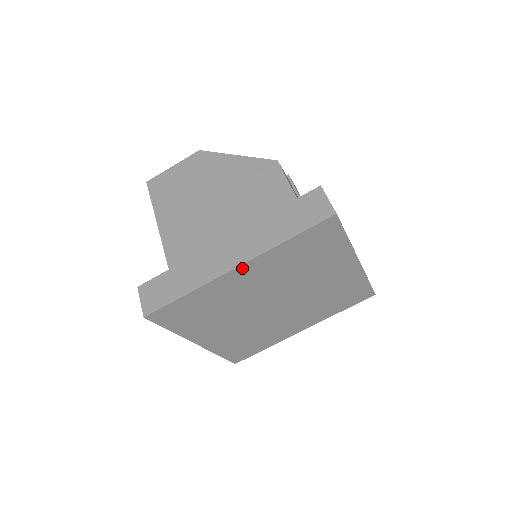
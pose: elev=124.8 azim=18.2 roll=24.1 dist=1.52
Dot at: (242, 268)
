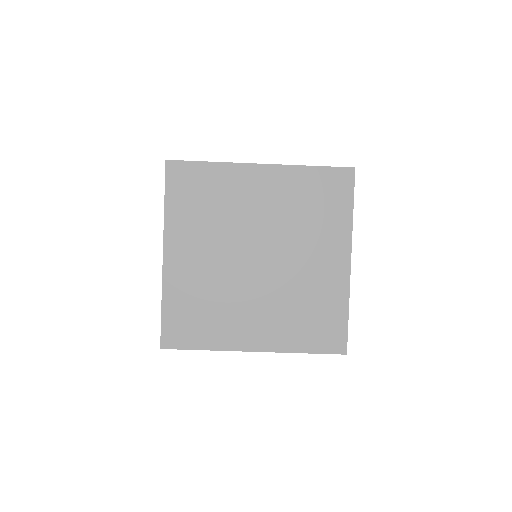
Dot at: (264, 169)
